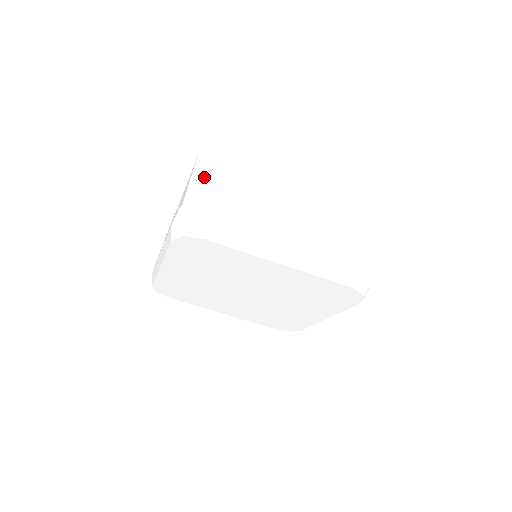
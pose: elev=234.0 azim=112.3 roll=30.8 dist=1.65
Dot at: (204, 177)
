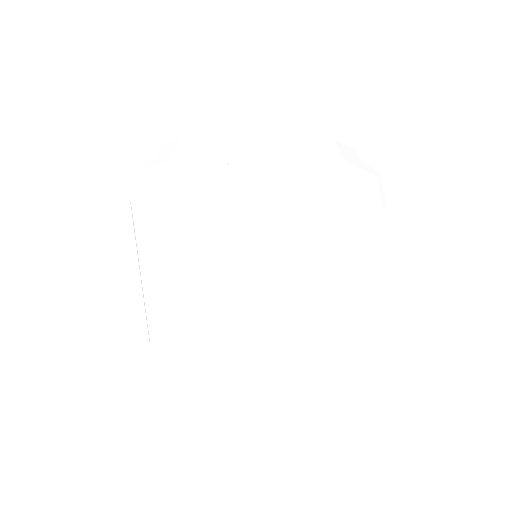
Dot at: (157, 155)
